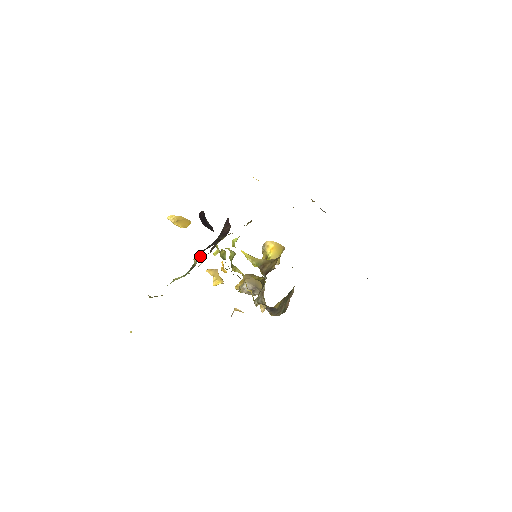
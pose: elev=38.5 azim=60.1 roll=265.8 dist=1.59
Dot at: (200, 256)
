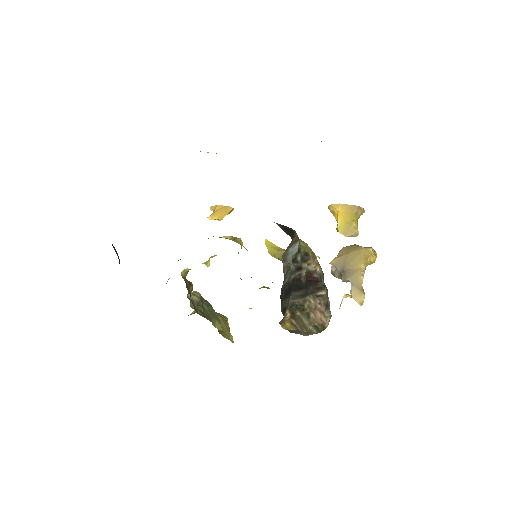
Dot at: (167, 281)
